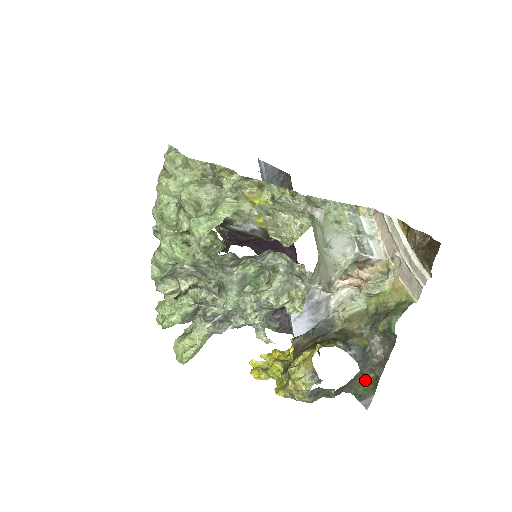
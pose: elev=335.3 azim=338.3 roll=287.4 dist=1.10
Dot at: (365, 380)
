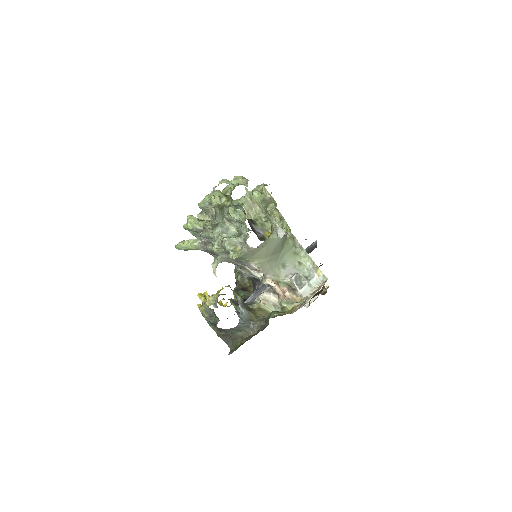
Dot at: (240, 343)
